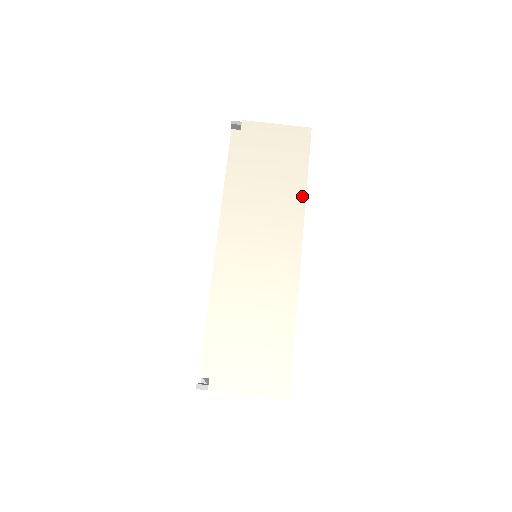
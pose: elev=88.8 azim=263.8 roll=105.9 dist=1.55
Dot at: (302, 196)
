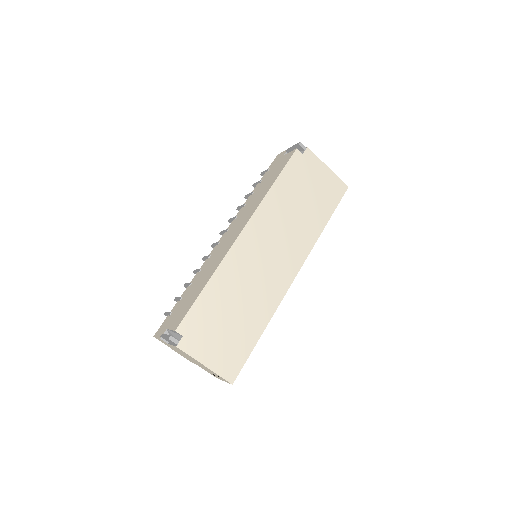
Dot at: (317, 234)
